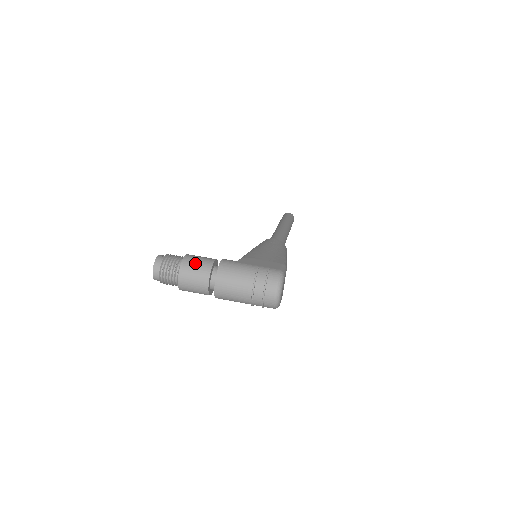
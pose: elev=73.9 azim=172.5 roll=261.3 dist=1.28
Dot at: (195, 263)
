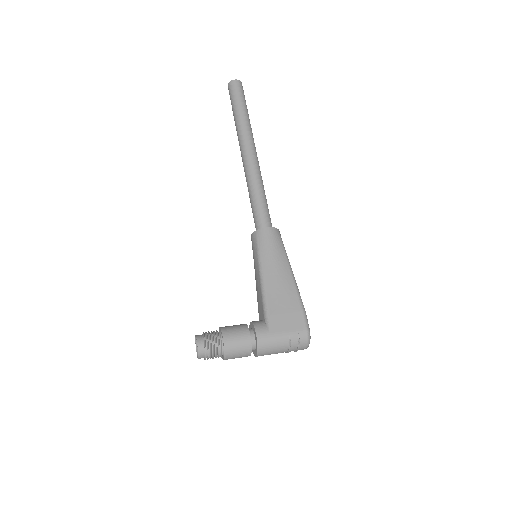
Dot at: (236, 349)
